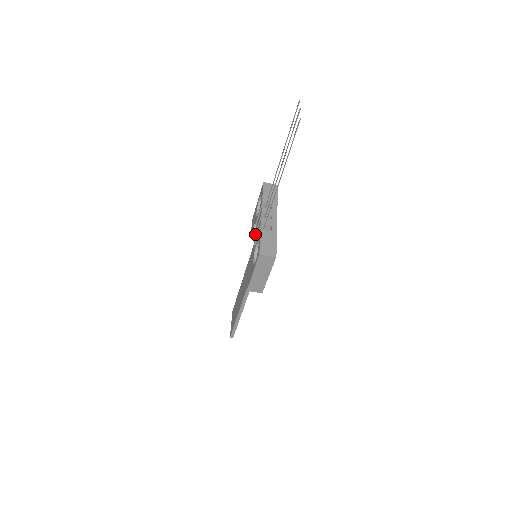
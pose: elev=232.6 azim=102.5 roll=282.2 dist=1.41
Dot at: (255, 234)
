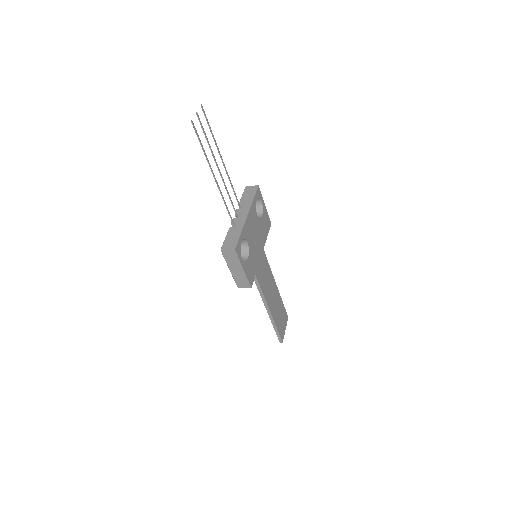
Dot at: occluded
